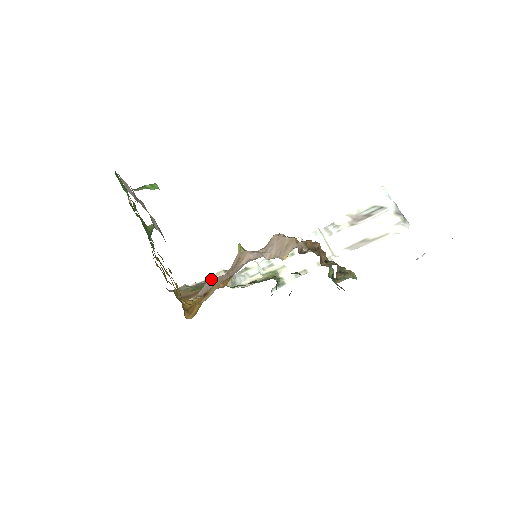
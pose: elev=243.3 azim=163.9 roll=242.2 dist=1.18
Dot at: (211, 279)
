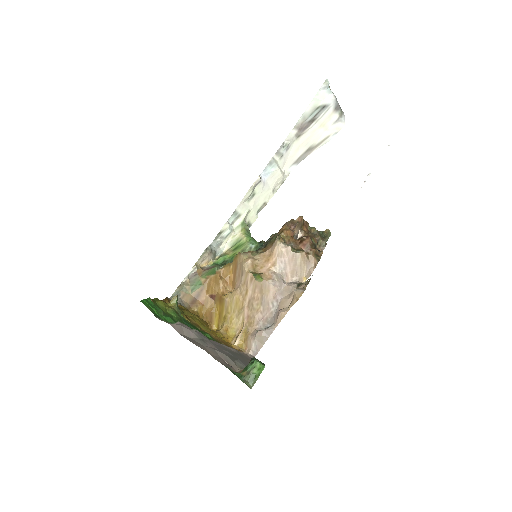
Dot at: (260, 335)
